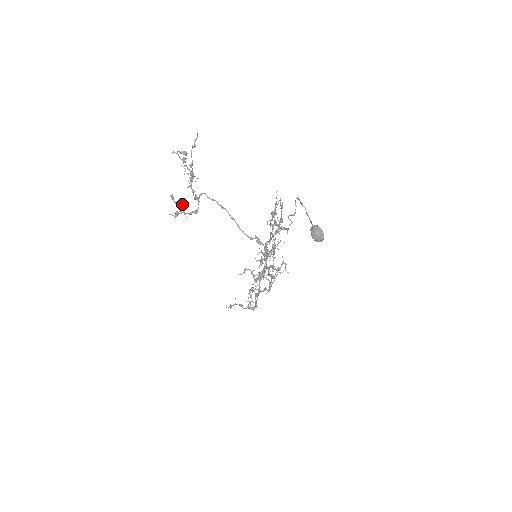
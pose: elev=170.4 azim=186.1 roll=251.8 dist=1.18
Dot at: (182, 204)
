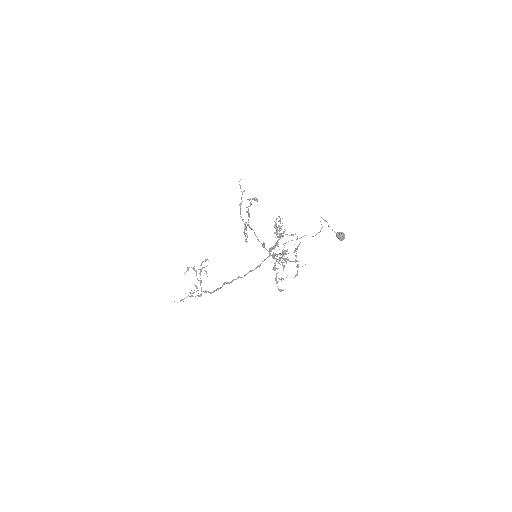
Dot at: occluded
